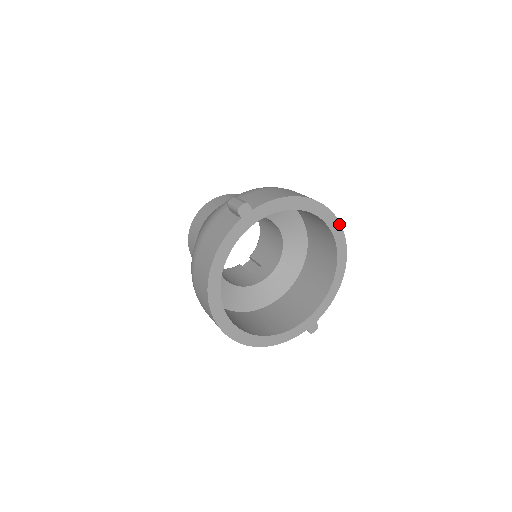
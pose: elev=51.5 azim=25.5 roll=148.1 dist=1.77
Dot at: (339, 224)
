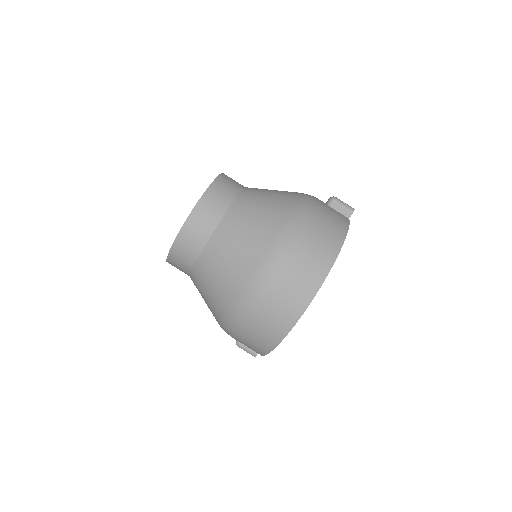
Dot at: occluded
